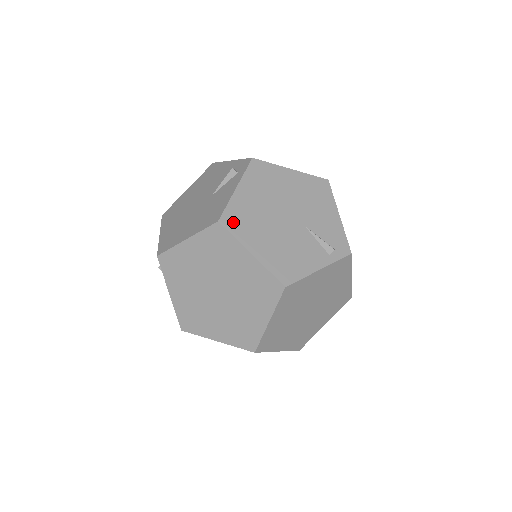
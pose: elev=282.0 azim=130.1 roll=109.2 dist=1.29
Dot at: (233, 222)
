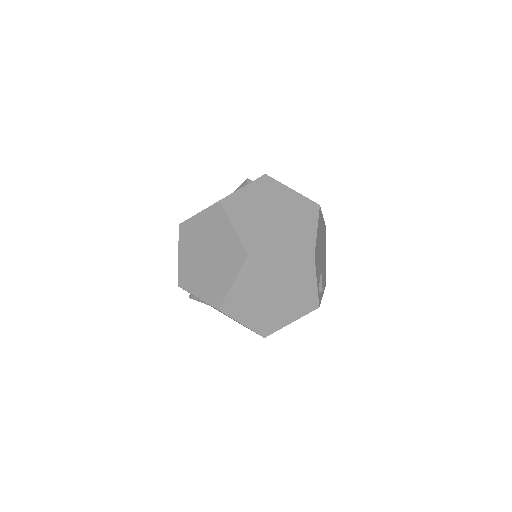
Dot at: (320, 215)
